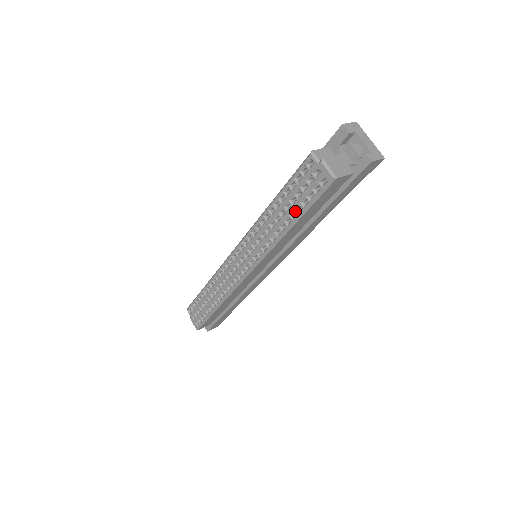
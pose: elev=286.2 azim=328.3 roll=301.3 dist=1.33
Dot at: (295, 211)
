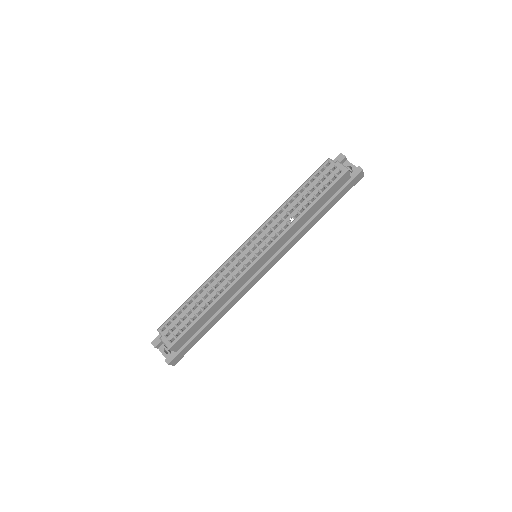
Dot at: (314, 195)
